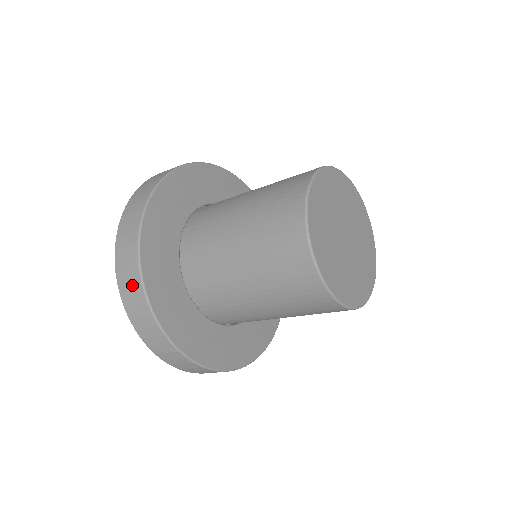
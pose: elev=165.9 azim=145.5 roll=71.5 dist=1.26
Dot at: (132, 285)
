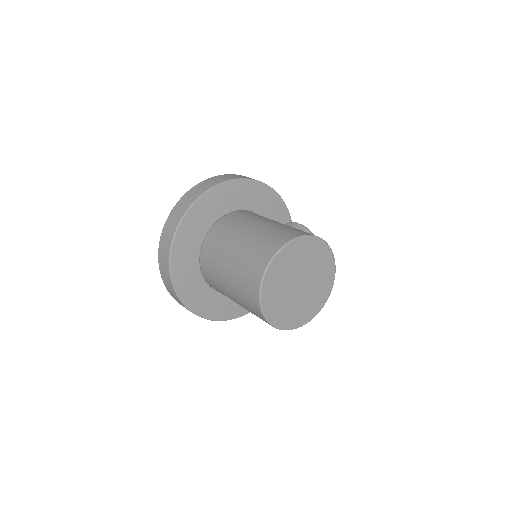
Dot at: (169, 285)
